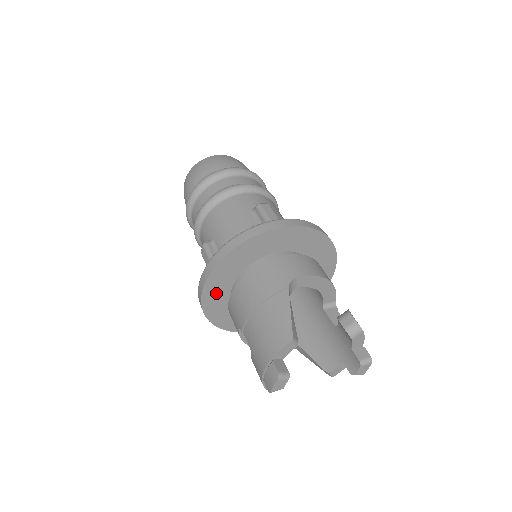
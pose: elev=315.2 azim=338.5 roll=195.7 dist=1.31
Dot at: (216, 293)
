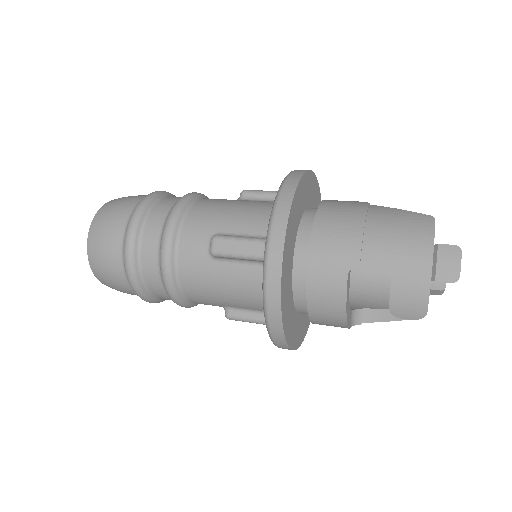
Dot at: (287, 258)
